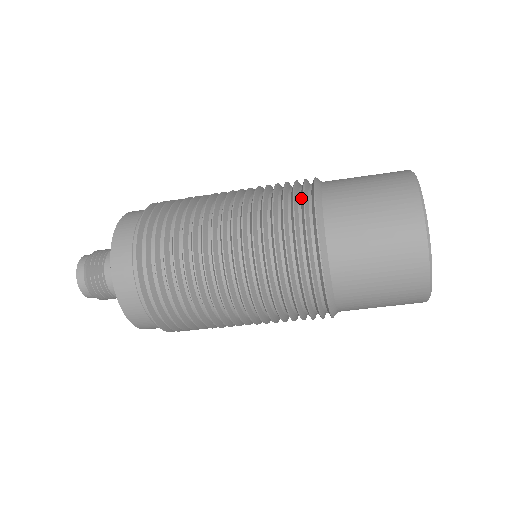
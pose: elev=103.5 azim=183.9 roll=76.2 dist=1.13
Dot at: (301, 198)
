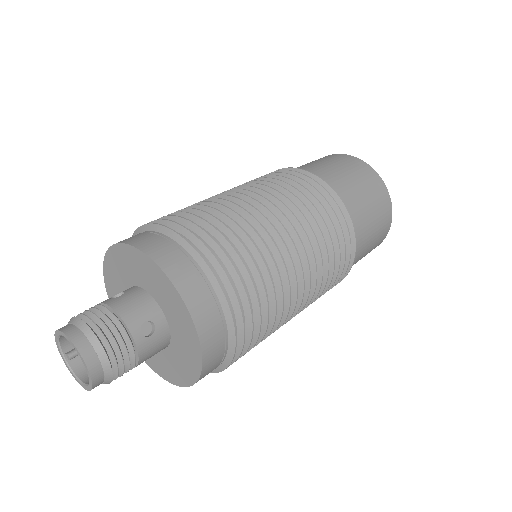
Dot at: (322, 195)
